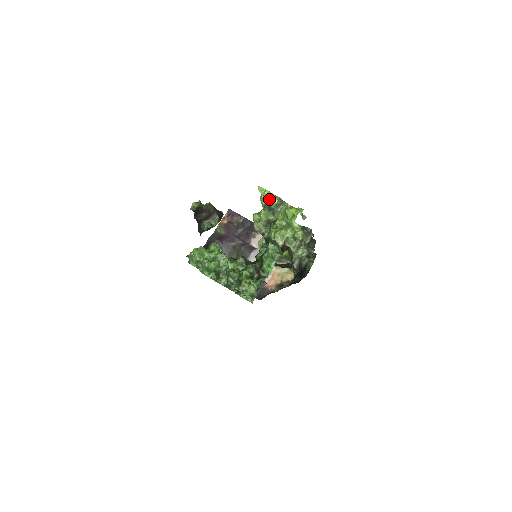
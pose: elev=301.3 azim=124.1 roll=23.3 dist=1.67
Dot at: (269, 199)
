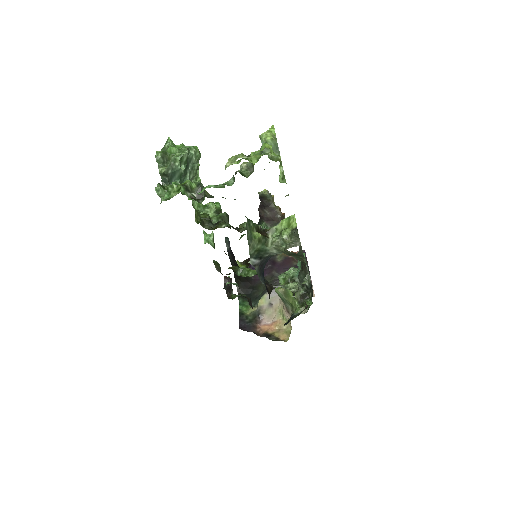
Dot at: (266, 133)
